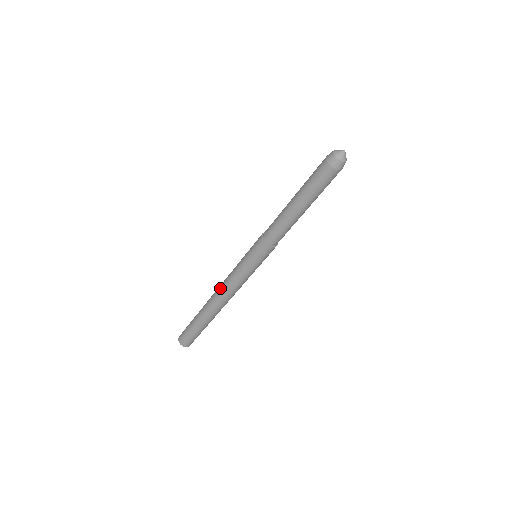
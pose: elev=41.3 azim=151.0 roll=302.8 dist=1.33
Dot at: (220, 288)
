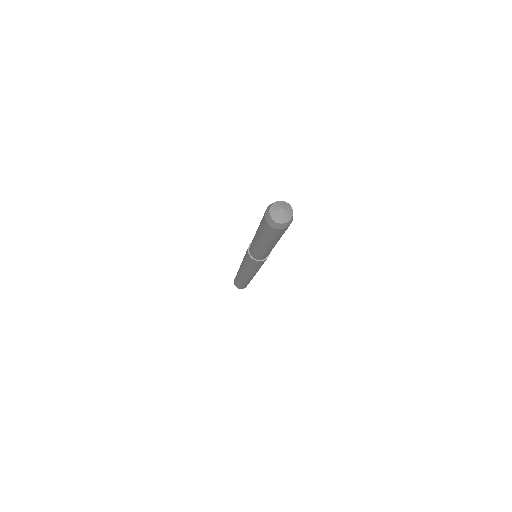
Dot at: occluded
